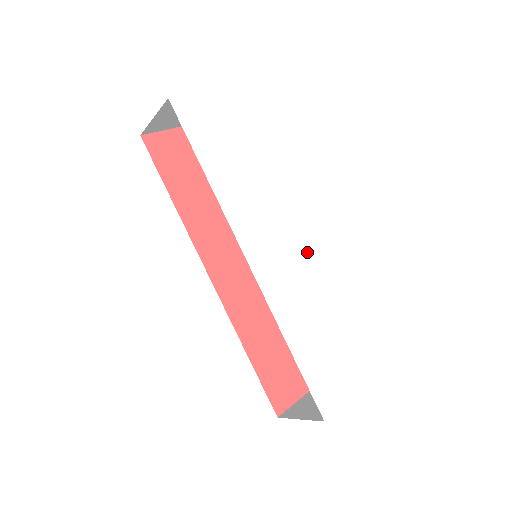
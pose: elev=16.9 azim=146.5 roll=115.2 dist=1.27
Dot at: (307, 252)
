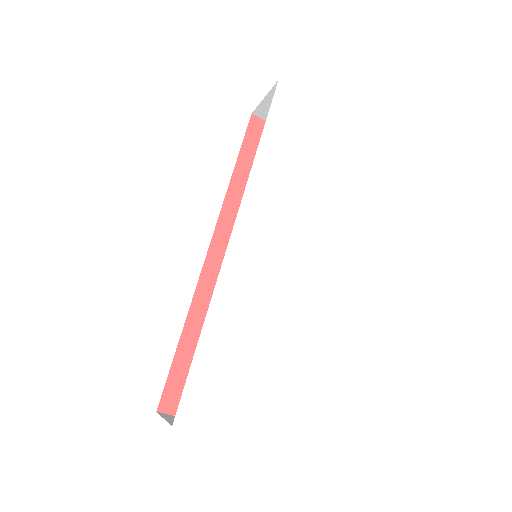
Dot at: (298, 281)
